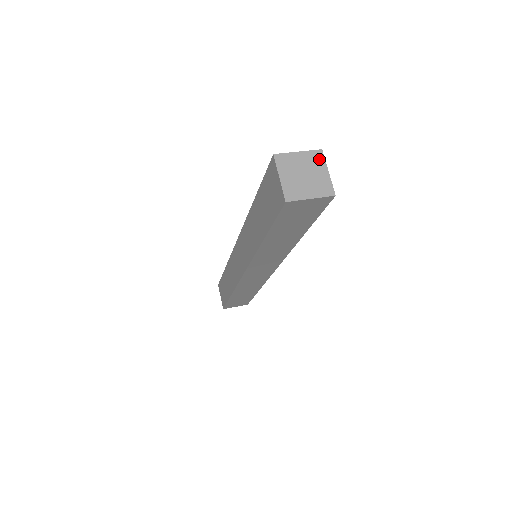
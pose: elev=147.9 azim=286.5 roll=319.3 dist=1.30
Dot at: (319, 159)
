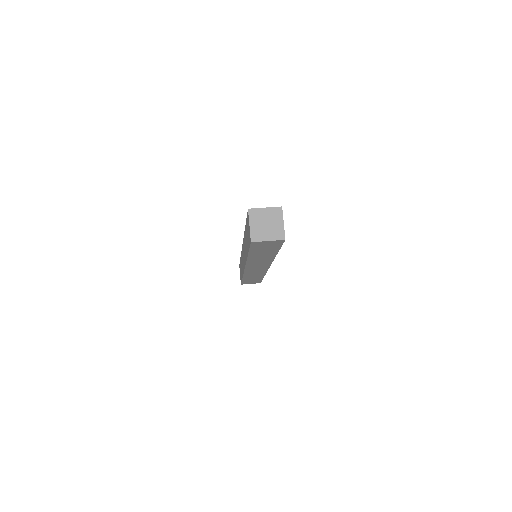
Dot at: (279, 213)
